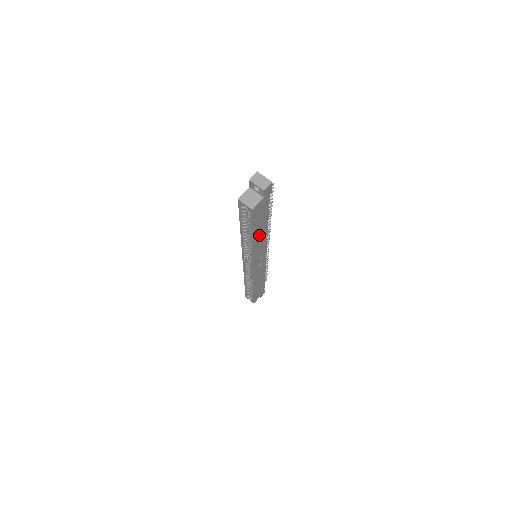
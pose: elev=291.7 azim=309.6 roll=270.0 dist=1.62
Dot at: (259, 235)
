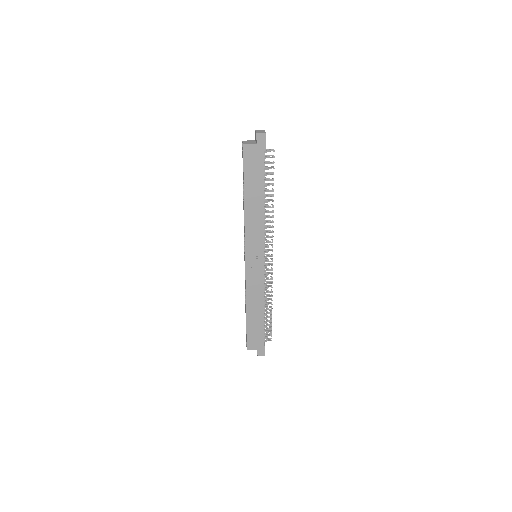
Dot at: (253, 202)
